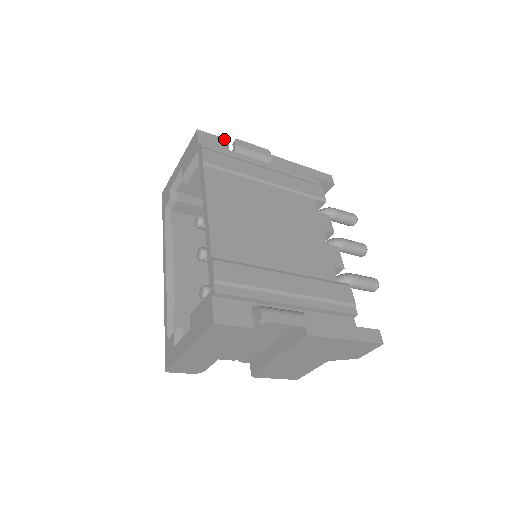
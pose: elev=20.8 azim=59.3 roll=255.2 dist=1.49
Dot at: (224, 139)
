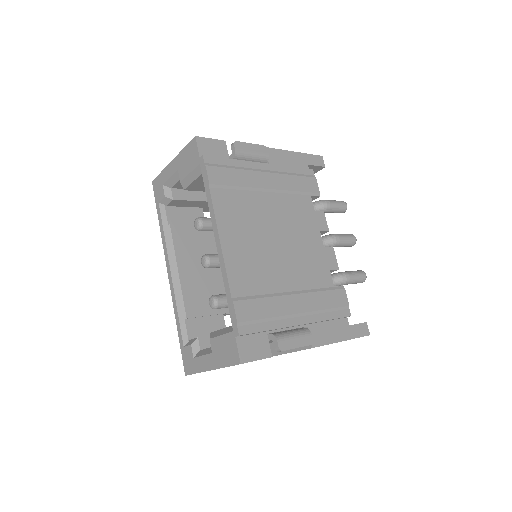
Dot at: (222, 141)
